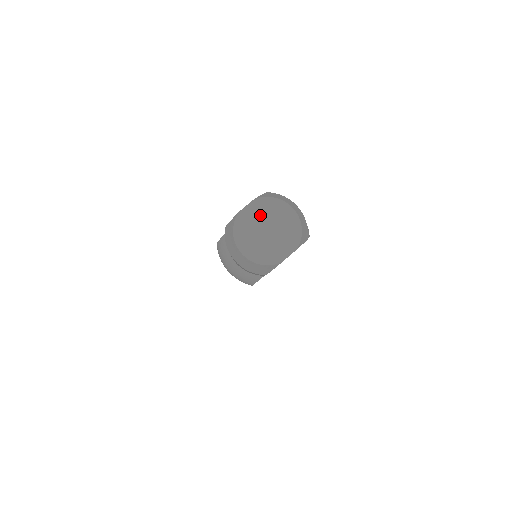
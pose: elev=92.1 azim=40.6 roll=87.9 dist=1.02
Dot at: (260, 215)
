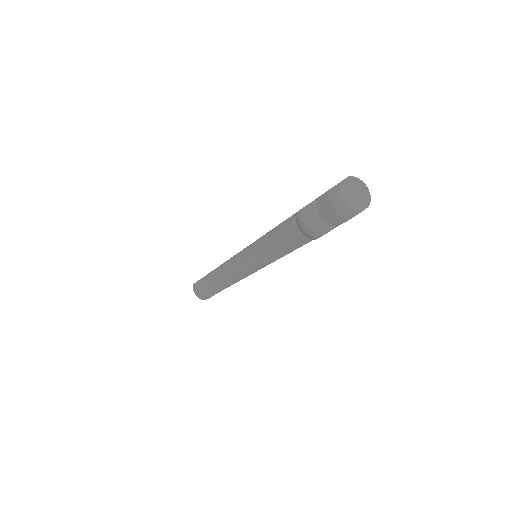
Dot at: (352, 185)
